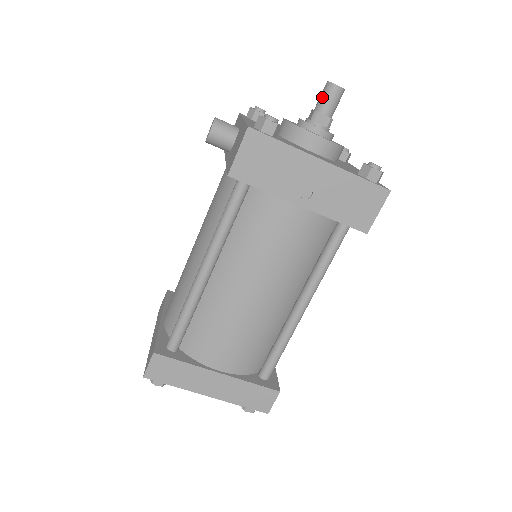
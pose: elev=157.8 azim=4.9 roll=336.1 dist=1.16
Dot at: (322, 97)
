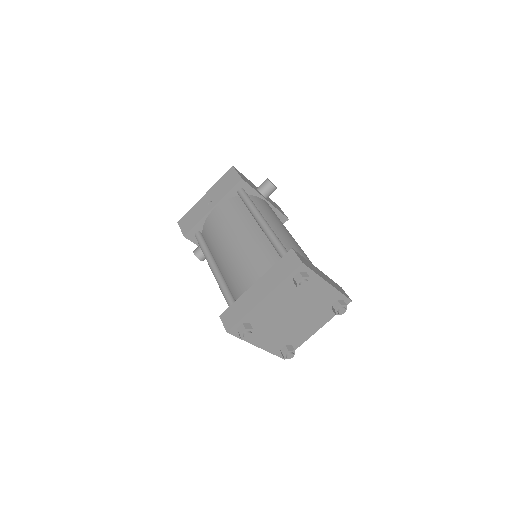
Dot at: occluded
